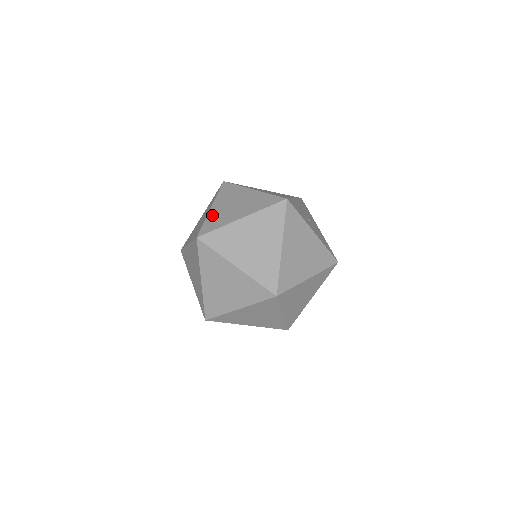
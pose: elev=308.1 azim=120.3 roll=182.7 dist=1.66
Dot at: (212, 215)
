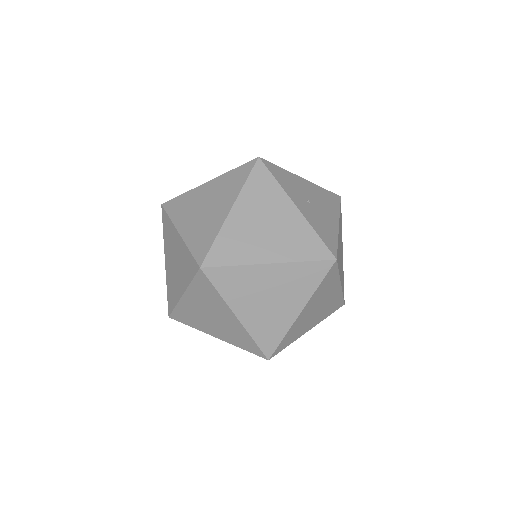
Dot at: occluded
